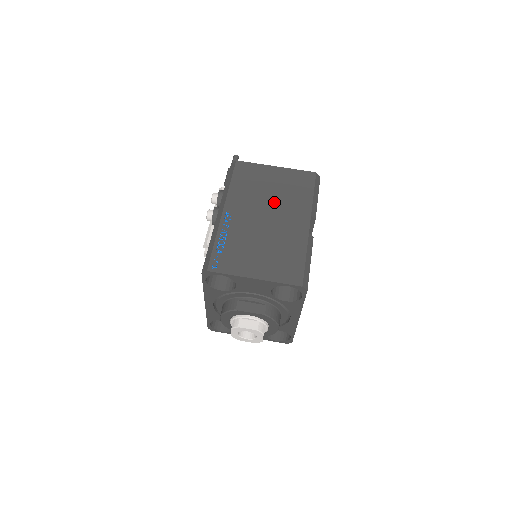
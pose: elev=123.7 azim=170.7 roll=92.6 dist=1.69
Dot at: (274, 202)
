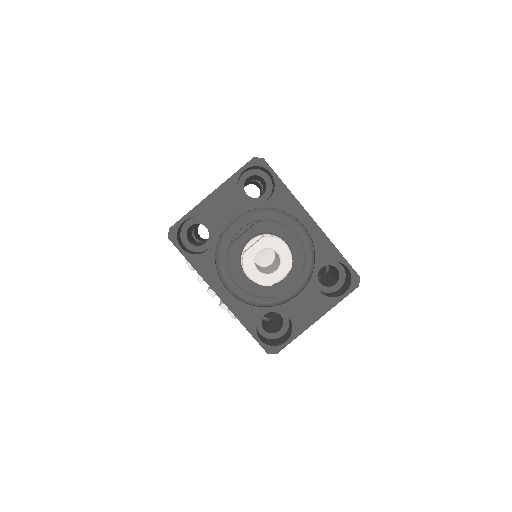
Dot at: occluded
